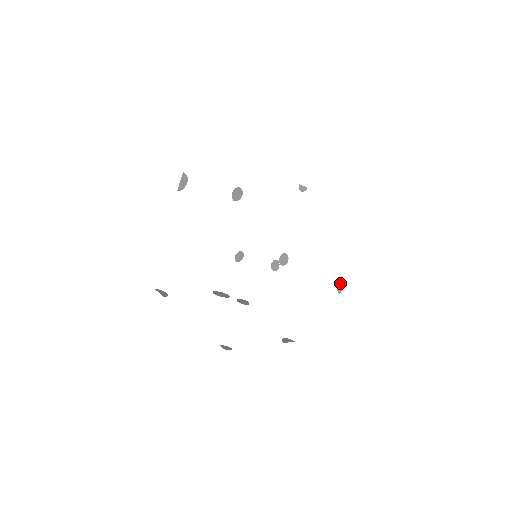
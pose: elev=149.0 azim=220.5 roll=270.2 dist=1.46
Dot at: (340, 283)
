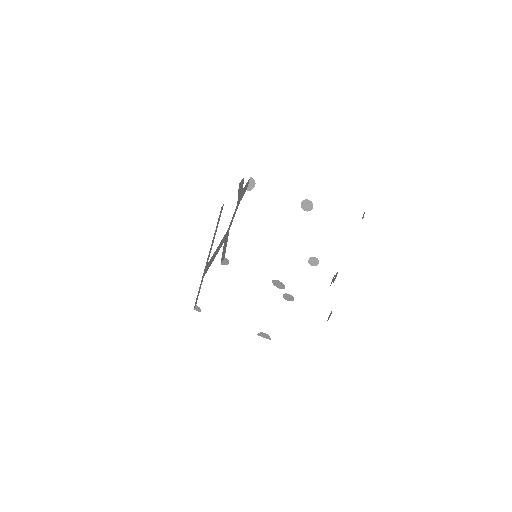
Dot at: (330, 313)
